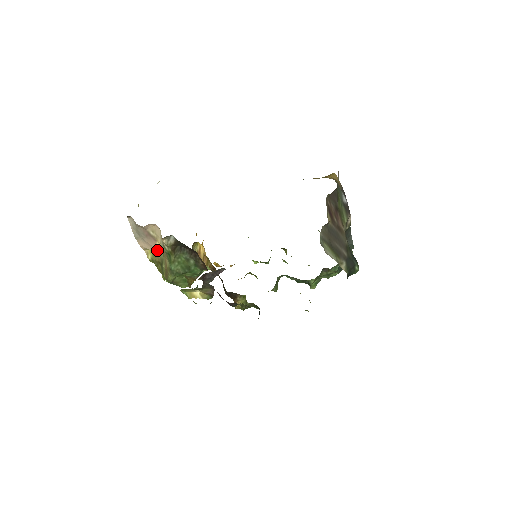
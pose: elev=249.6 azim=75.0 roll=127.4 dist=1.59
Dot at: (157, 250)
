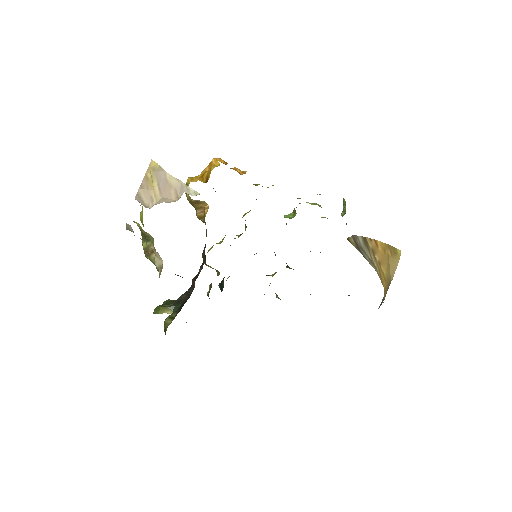
Dot at: occluded
